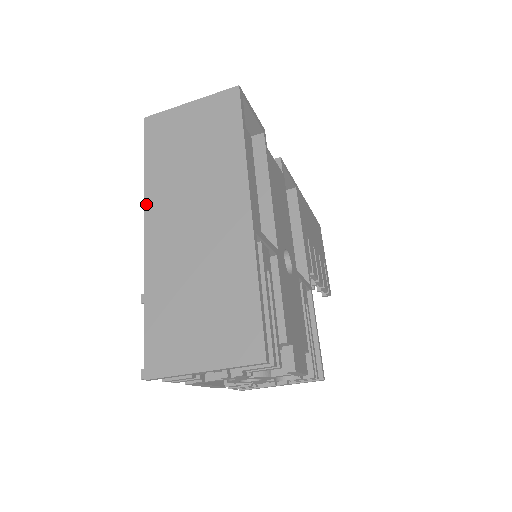
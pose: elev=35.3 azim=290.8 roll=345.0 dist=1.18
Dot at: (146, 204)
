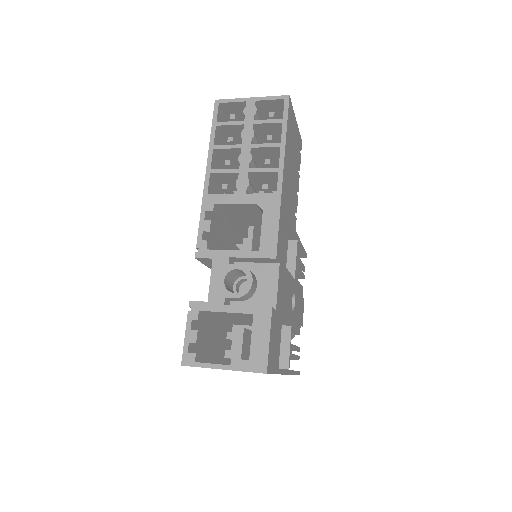
Dot at: occluded
